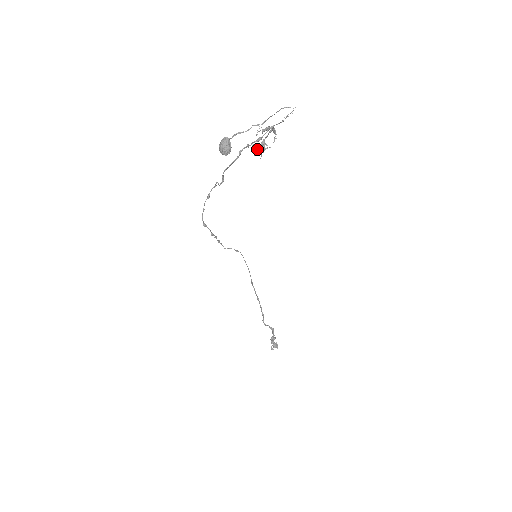
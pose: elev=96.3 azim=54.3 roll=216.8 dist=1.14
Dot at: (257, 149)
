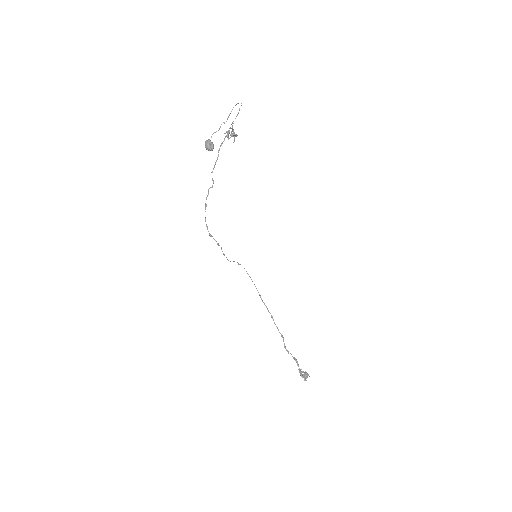
Dot at: occluded
